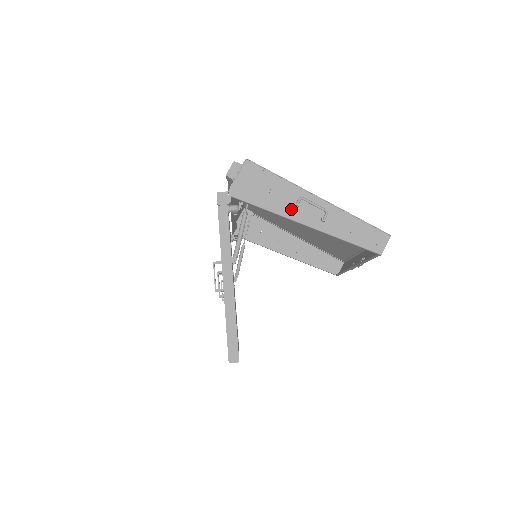
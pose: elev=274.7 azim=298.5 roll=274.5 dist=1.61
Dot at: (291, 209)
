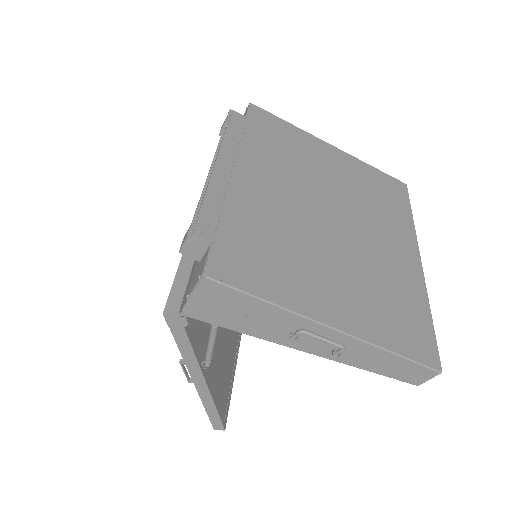
Dot at: (285, 337)
